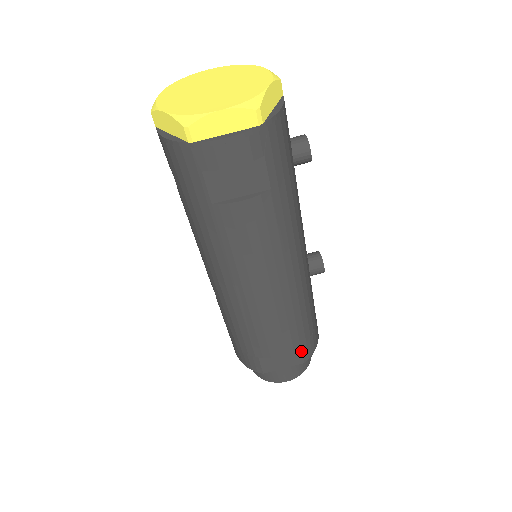
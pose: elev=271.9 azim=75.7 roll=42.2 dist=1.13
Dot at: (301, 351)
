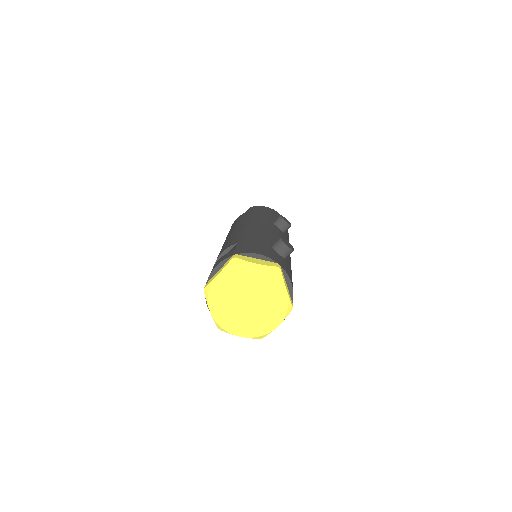
Dot at: occluded
